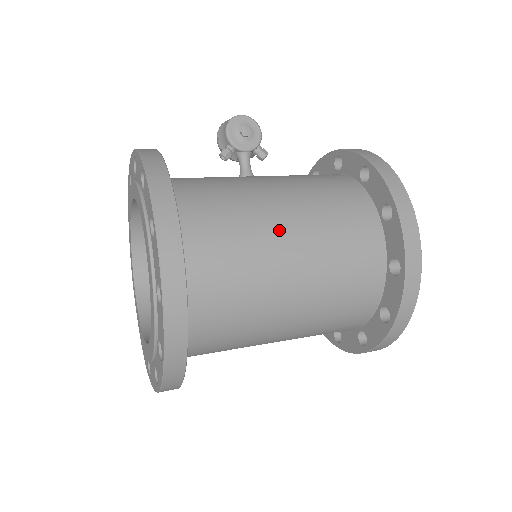
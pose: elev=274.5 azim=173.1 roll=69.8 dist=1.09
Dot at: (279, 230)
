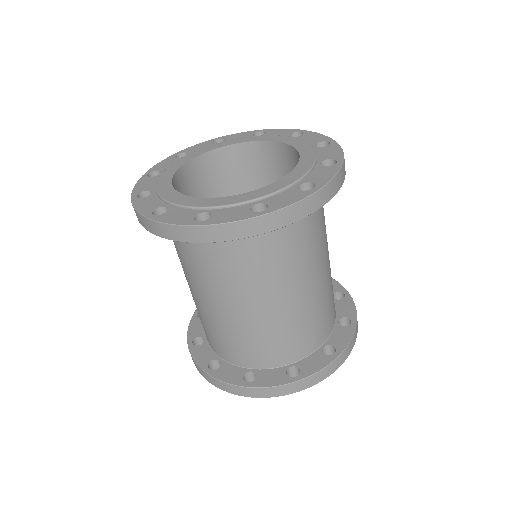
Dot at: occluded
